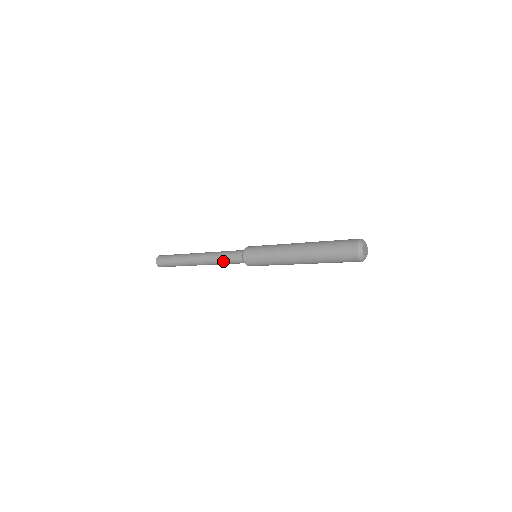
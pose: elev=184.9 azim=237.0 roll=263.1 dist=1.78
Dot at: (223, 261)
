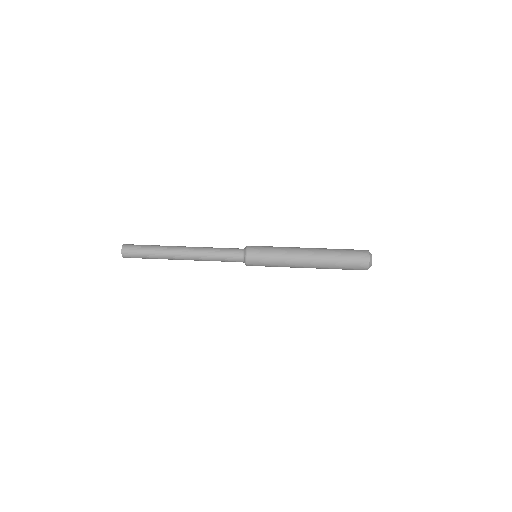
Dot at: occluded
